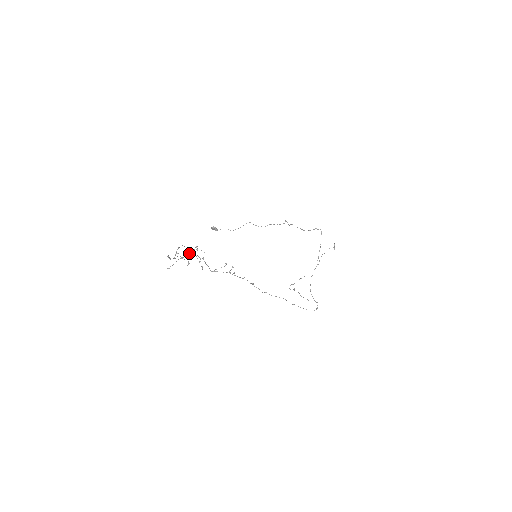
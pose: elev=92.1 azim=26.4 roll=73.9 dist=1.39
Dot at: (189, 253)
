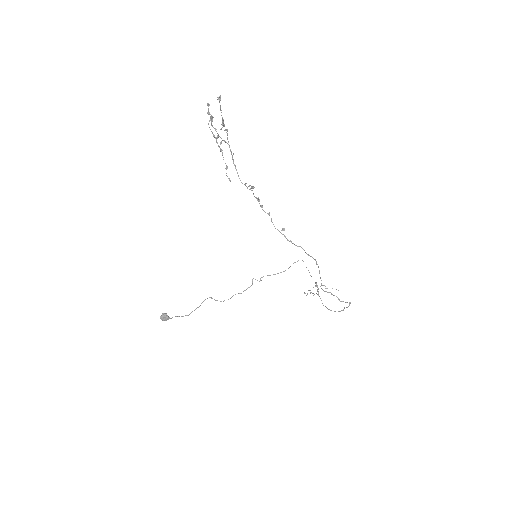
Dot at: (224, 125)
